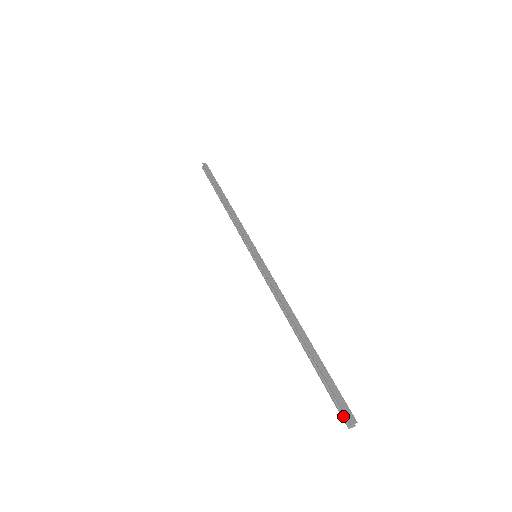
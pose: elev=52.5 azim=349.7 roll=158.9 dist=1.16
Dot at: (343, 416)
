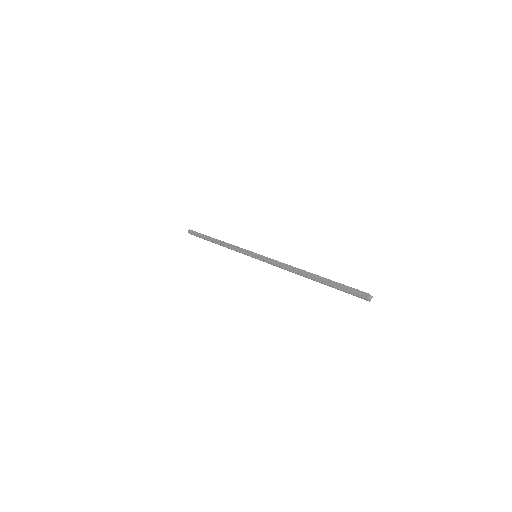
Dot at: (362, 298)
